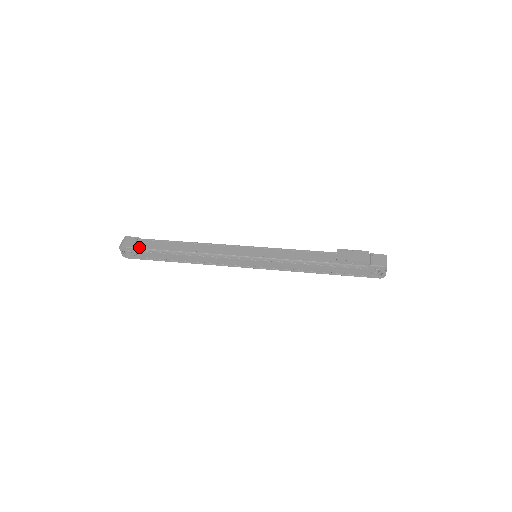
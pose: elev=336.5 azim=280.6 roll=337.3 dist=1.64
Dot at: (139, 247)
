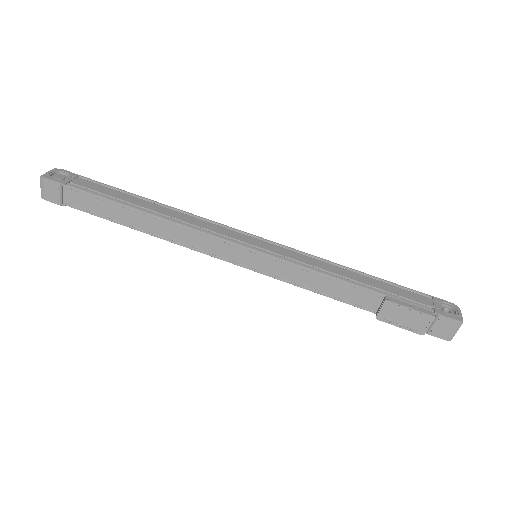
Dot at: (71, 206)
